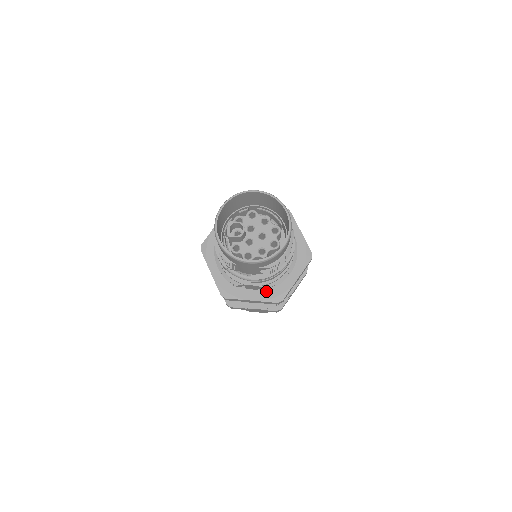
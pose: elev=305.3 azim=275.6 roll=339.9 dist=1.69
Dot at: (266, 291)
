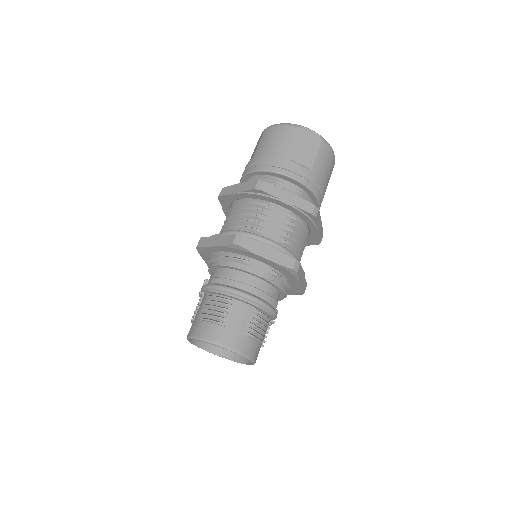
Dot at: occluded
